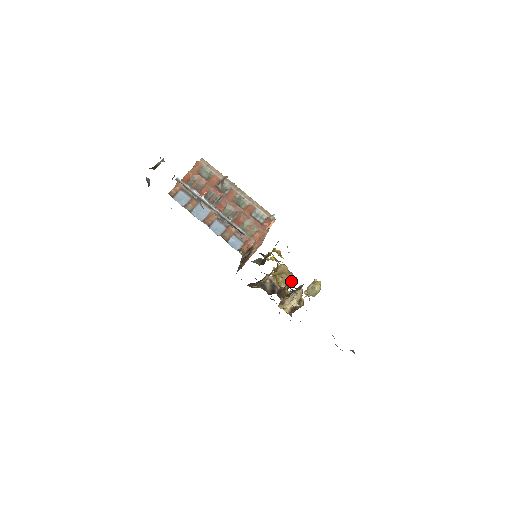
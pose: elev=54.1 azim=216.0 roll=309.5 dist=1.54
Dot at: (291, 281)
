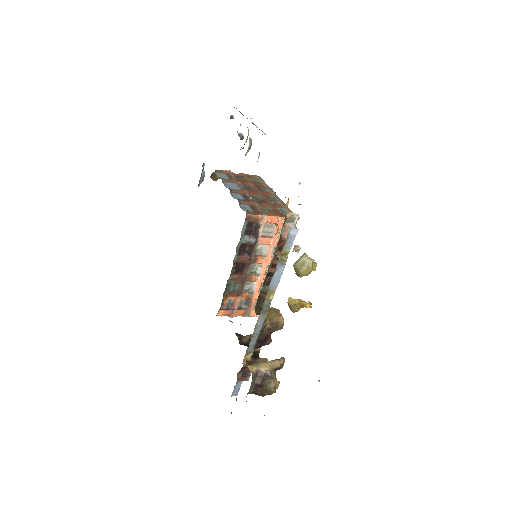
Dot at: occluded
